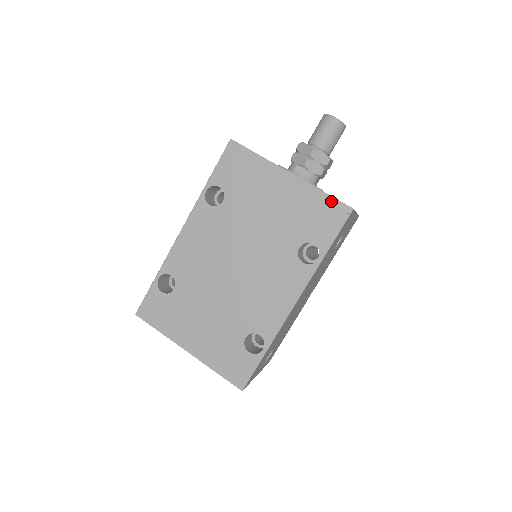
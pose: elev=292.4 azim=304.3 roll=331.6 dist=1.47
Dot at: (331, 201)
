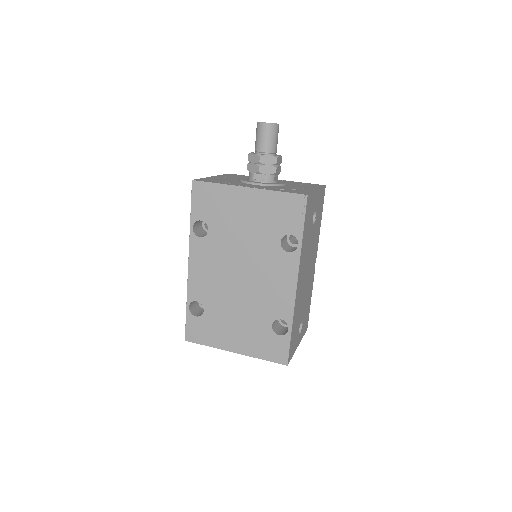
Dot at: (288, 196)
